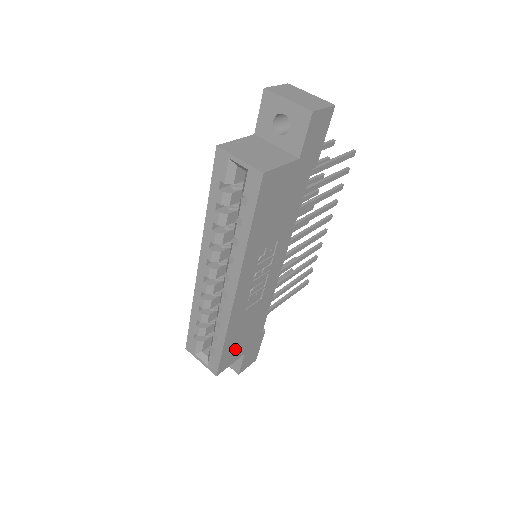
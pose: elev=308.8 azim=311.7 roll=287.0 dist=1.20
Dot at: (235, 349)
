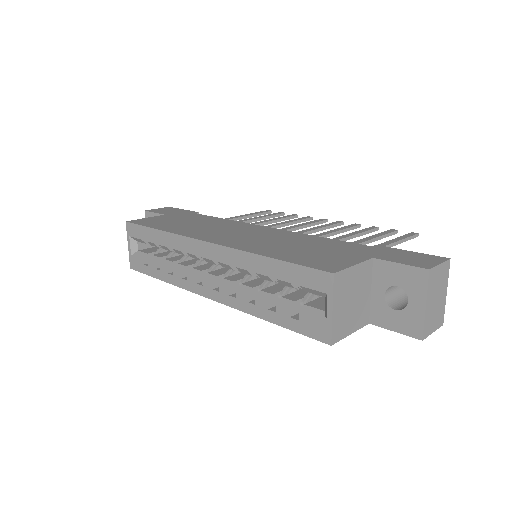
Dot at: occluded
